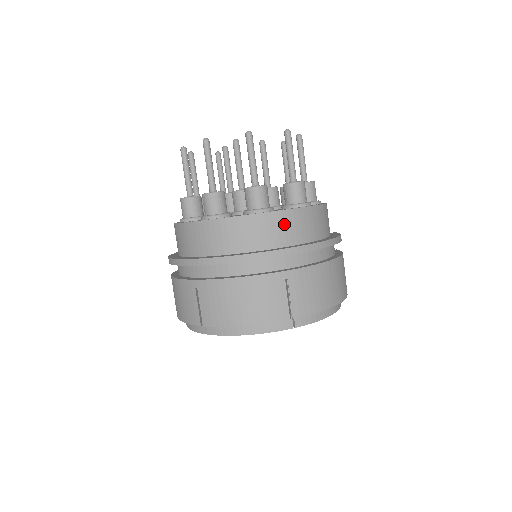
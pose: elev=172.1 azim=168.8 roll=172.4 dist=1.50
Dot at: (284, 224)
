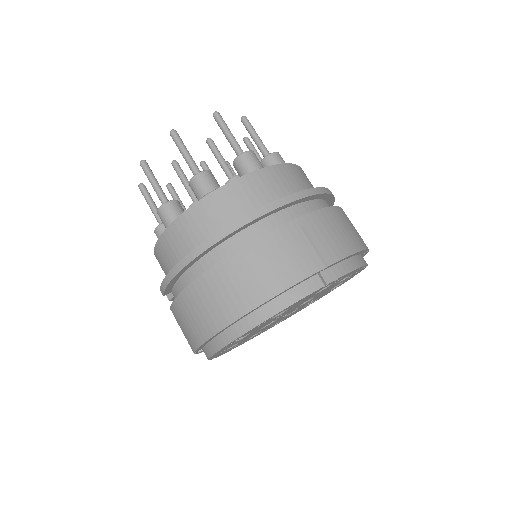
Dot at: occluded
